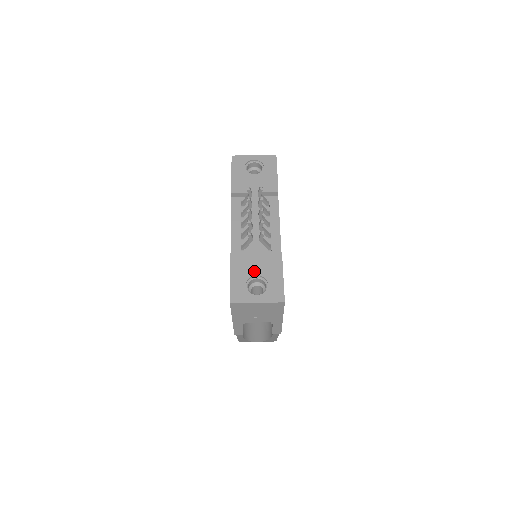
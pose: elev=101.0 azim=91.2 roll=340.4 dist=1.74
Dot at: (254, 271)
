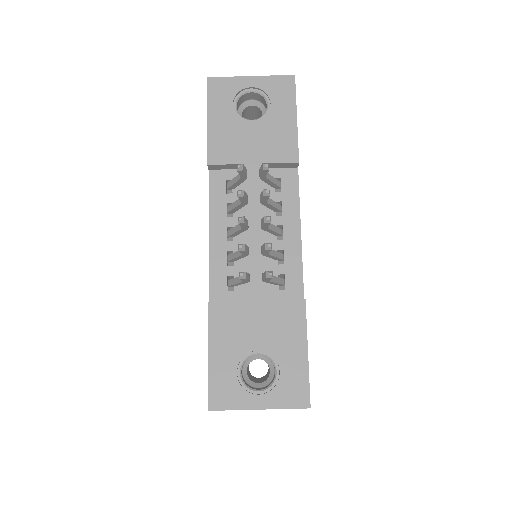
Dot at: (252, 341)
